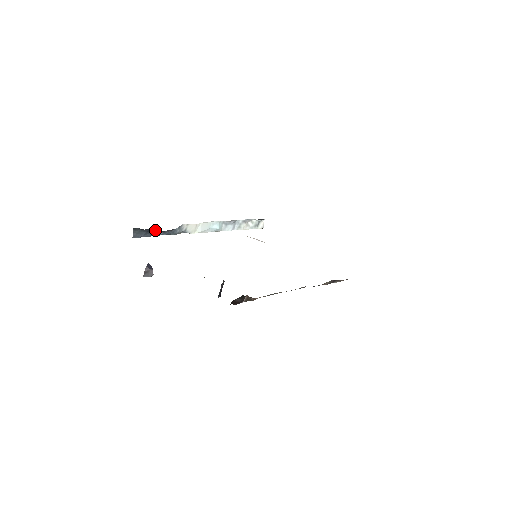
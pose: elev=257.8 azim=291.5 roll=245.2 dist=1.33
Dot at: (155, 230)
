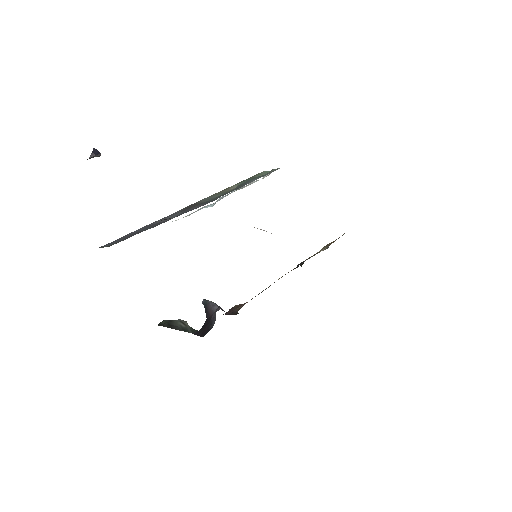
Dot at: occluded
